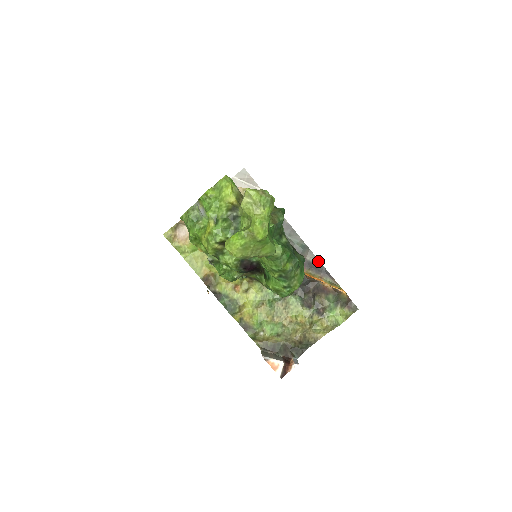
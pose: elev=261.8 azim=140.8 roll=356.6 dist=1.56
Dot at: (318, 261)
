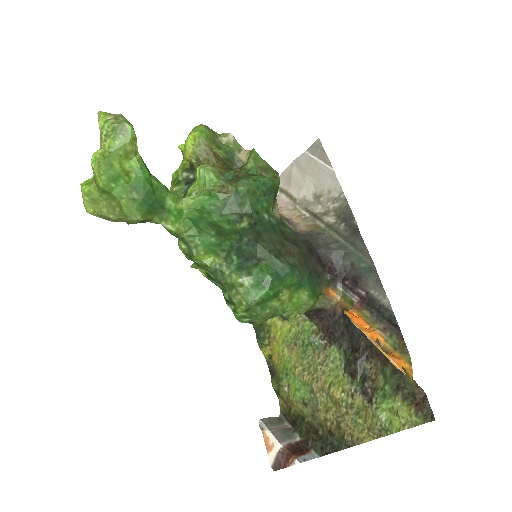
Dot at: (387, 300)
